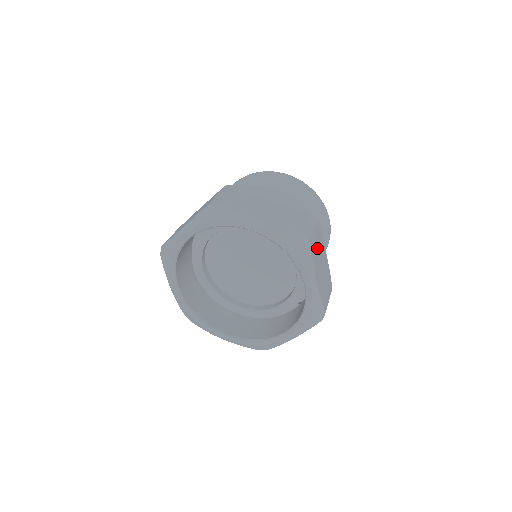
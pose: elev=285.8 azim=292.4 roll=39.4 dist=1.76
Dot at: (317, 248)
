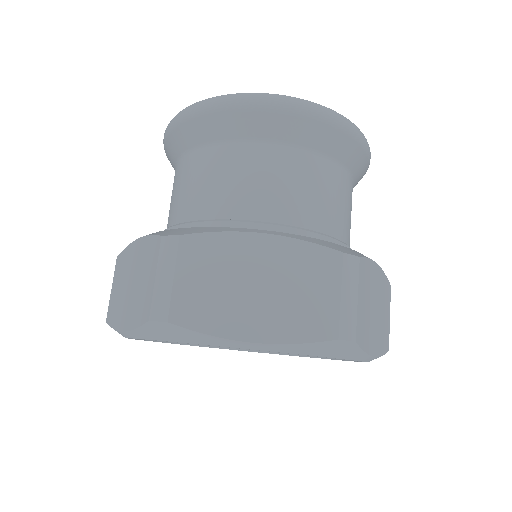
Dot at: (366, 306)
